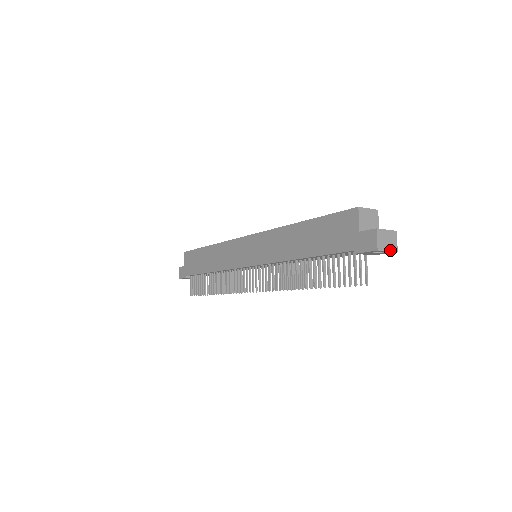
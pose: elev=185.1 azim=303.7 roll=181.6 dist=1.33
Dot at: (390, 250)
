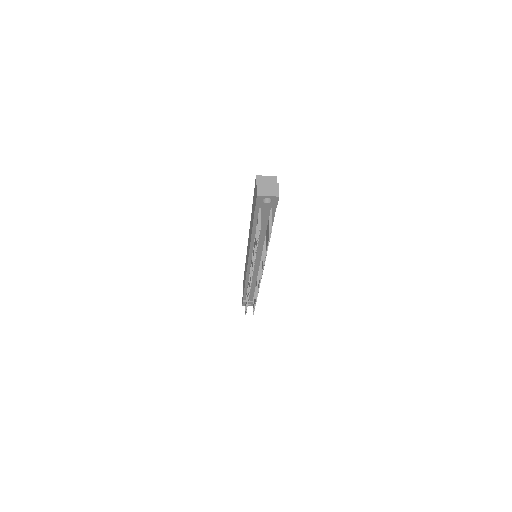
Dot at: (271, 195)
